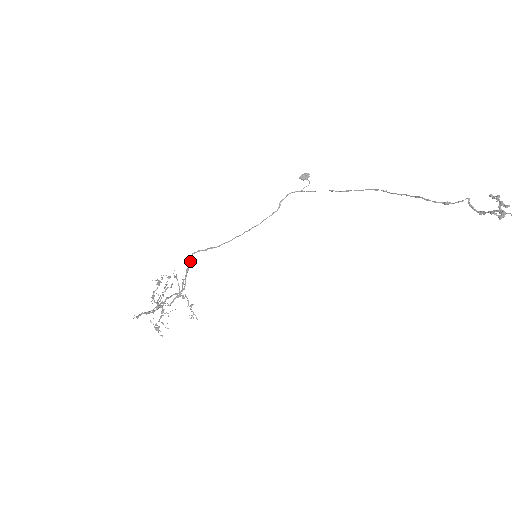
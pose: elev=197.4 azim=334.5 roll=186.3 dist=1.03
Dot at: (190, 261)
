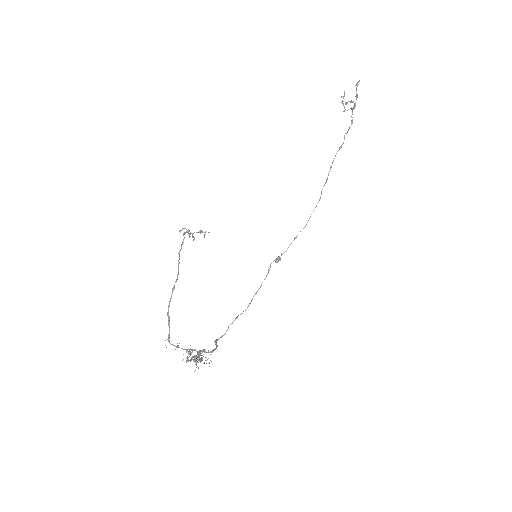
Dot at: occluded
